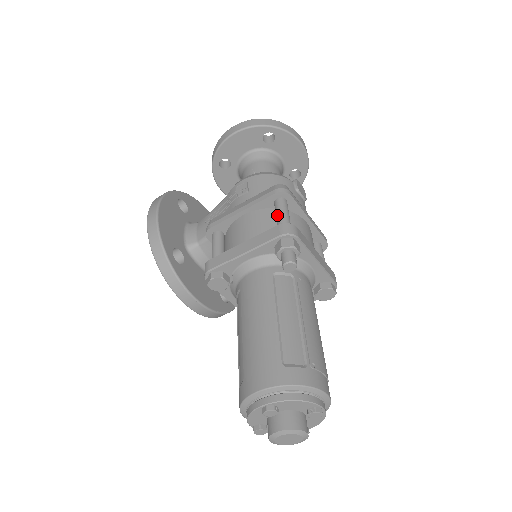
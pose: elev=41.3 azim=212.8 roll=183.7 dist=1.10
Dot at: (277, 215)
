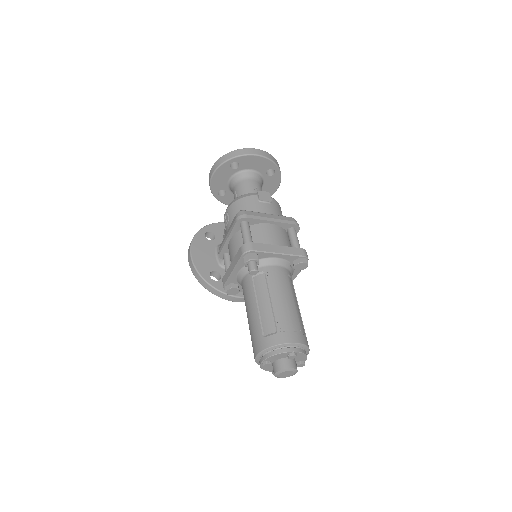
Dot at: (242, 237)
